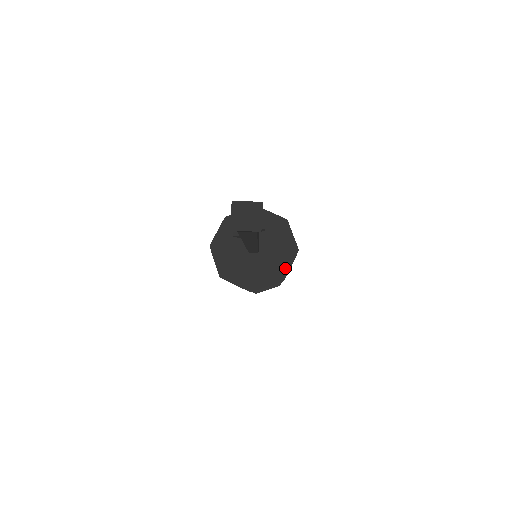
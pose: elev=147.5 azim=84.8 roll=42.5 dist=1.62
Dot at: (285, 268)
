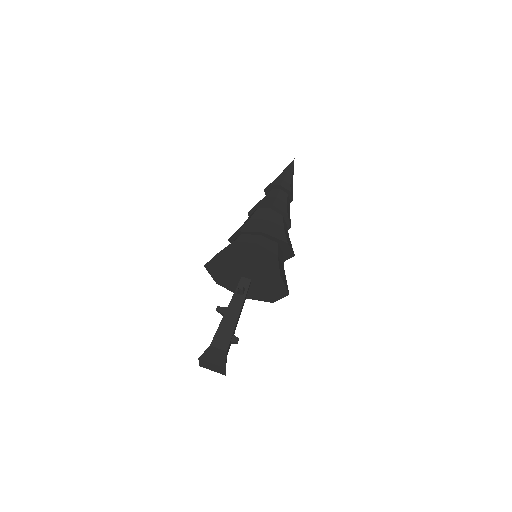
Dot at: (275, 298)
